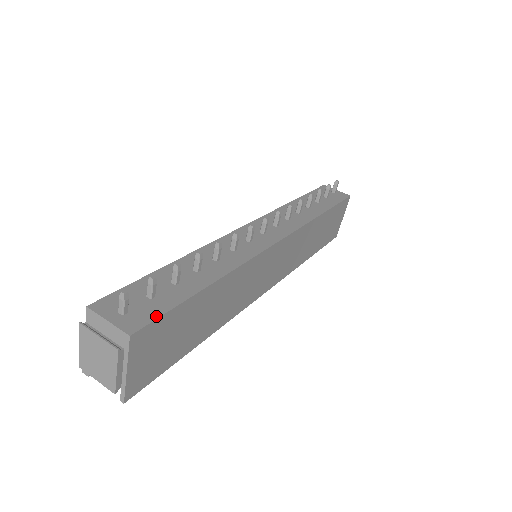
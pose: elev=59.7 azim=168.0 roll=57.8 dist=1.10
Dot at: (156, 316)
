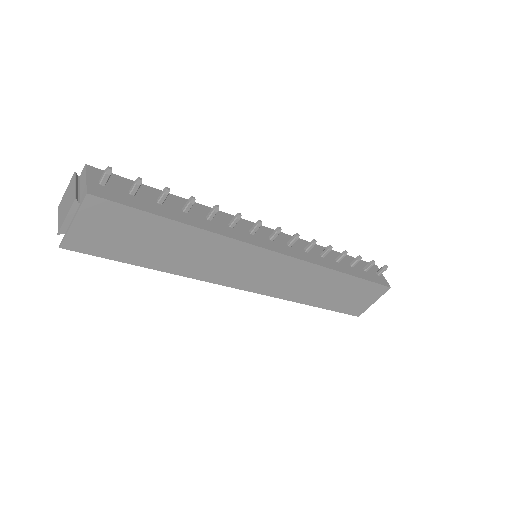
Dot at: (119, 201)
